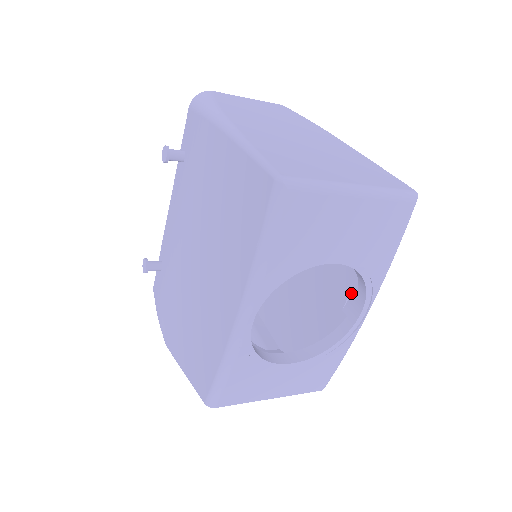
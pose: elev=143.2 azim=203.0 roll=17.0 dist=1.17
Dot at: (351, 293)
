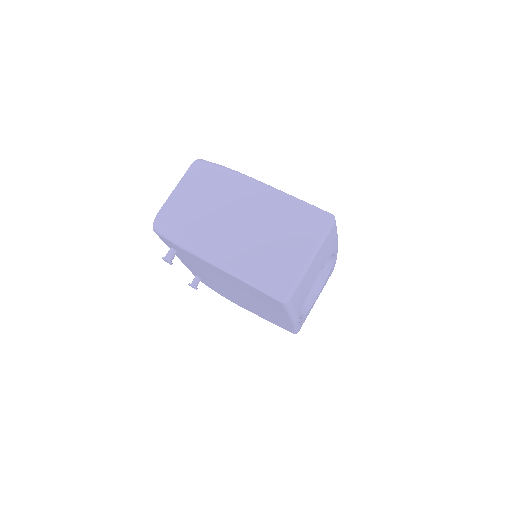
Dot at: occluded
